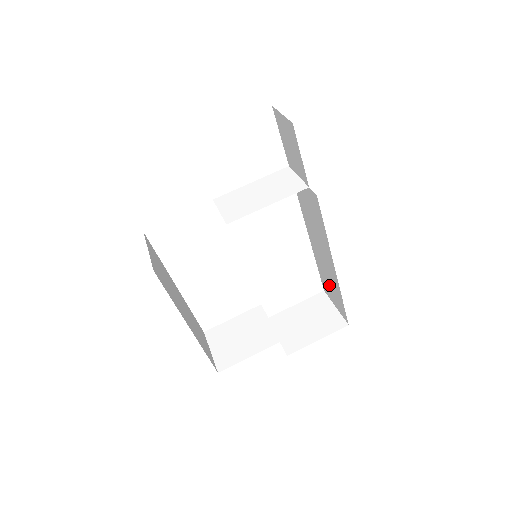
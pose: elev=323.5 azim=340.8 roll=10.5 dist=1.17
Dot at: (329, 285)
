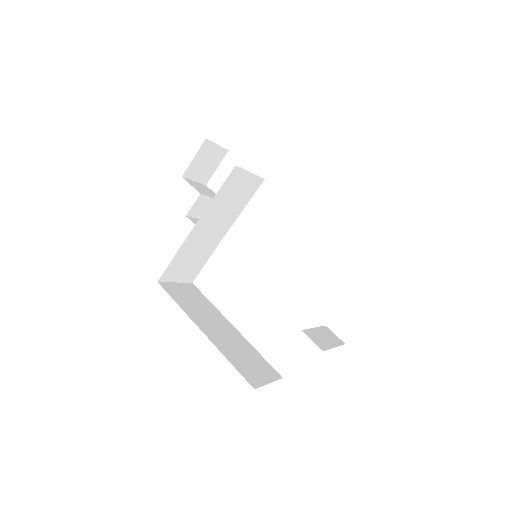
Dot at: occluded
